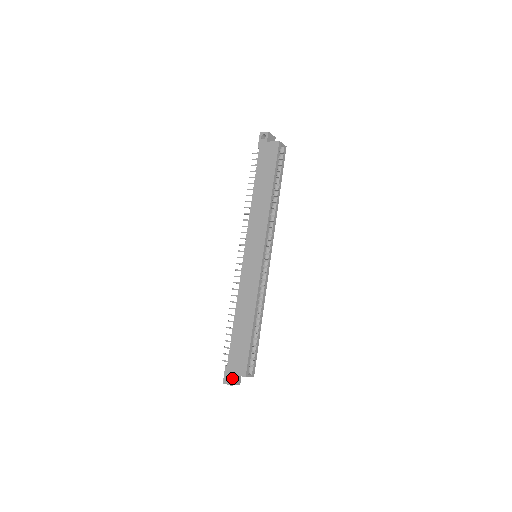
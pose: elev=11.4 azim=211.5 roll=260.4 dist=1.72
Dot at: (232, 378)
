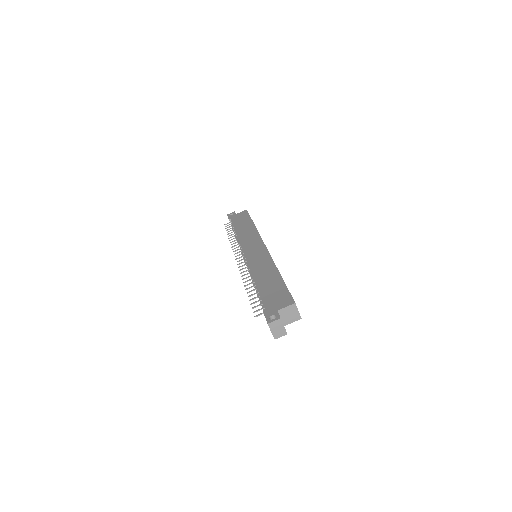
Dot at: (278, 313)
